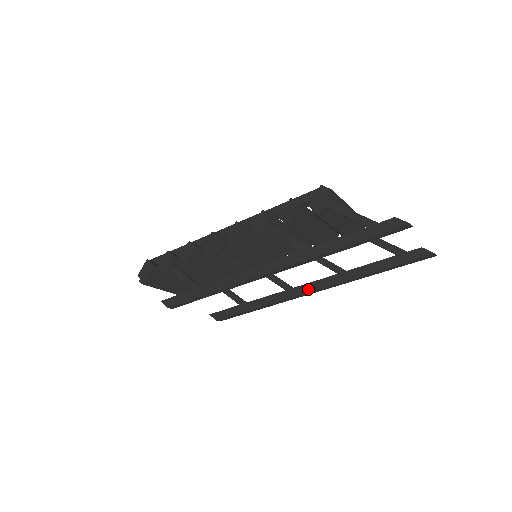
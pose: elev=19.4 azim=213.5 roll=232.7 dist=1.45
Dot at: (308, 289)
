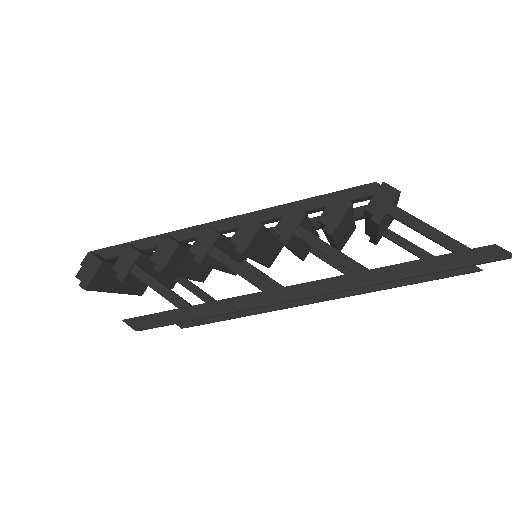
Dot at: (316, 298)
